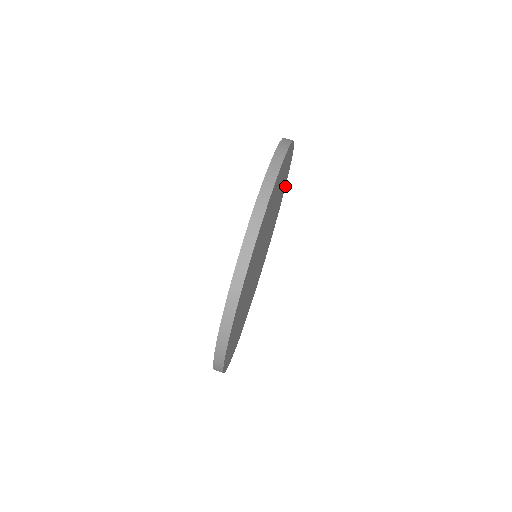
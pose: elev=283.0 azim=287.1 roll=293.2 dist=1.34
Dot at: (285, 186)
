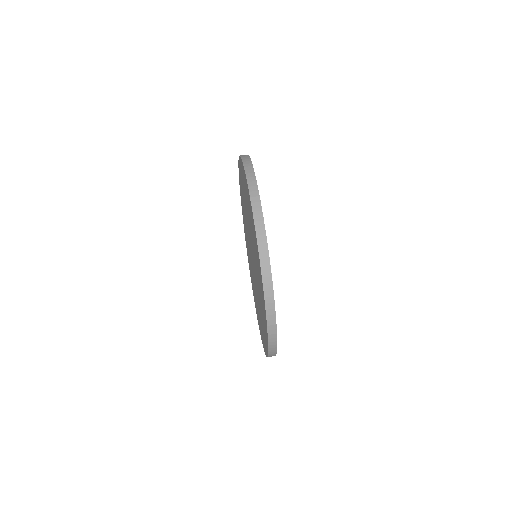
Dot at: occluded
